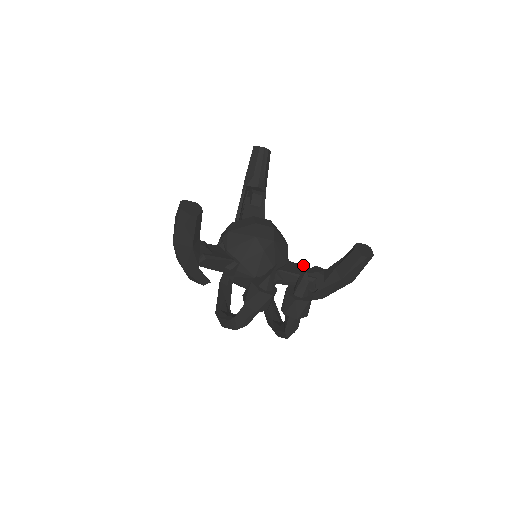
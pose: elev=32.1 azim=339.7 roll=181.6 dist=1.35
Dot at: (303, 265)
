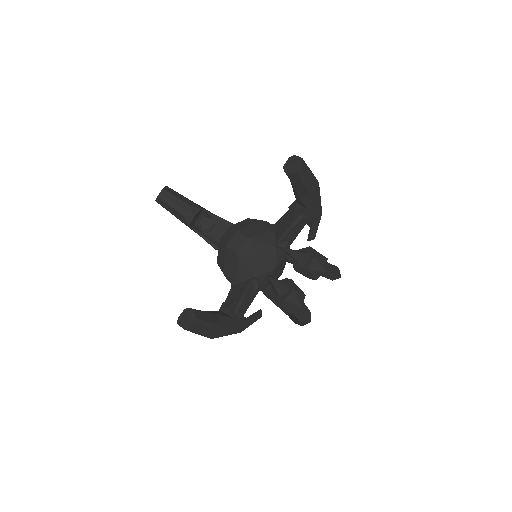
Dot at: (283, 215)
